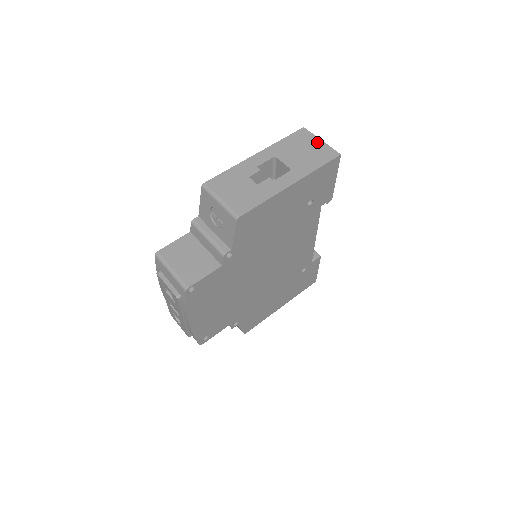
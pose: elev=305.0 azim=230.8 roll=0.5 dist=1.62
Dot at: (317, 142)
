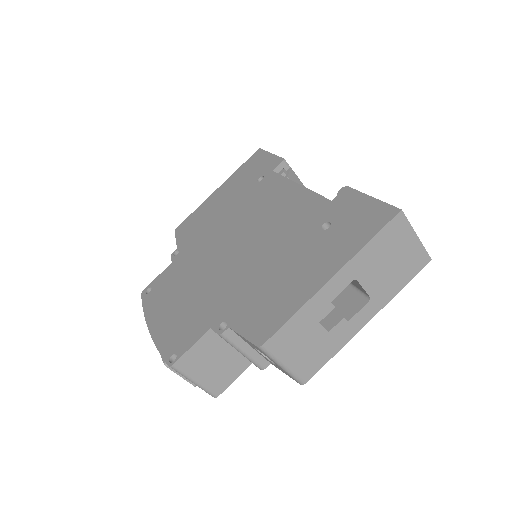
Dot at: (411, 241)
